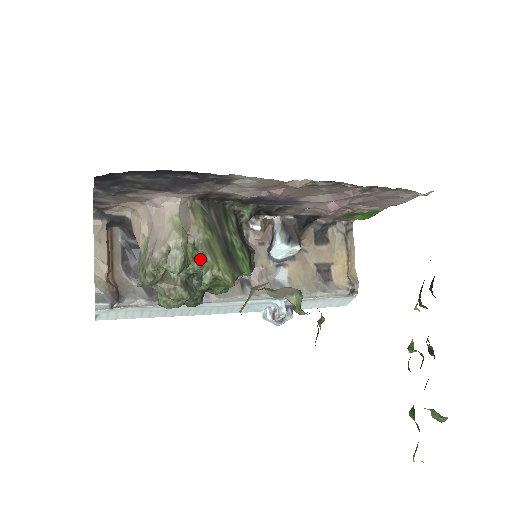
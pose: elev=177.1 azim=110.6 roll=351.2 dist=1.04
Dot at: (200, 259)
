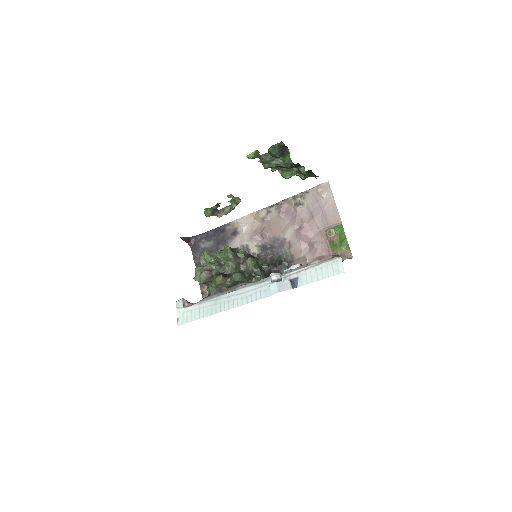
Dot at: occluded
